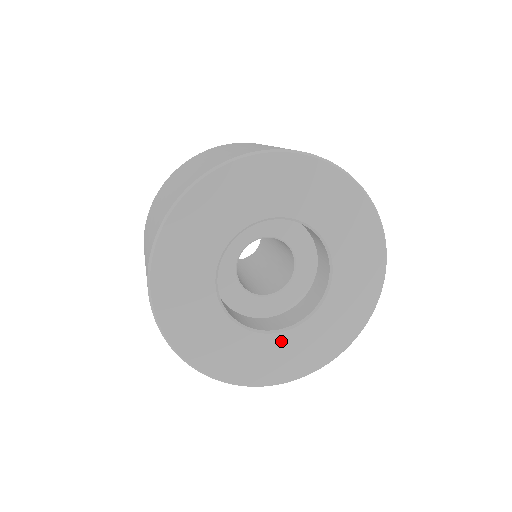
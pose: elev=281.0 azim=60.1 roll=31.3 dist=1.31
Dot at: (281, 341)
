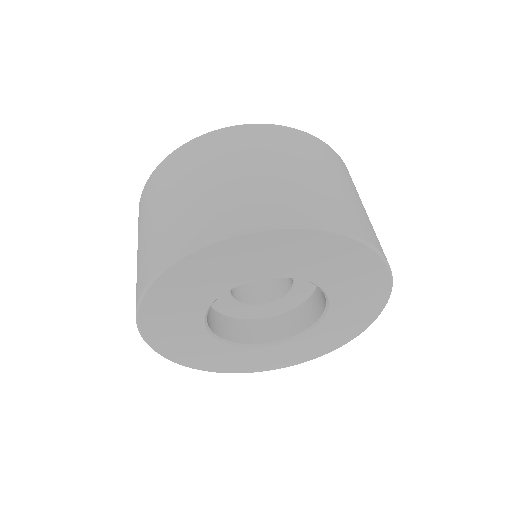
Dot at: (290, 345)
